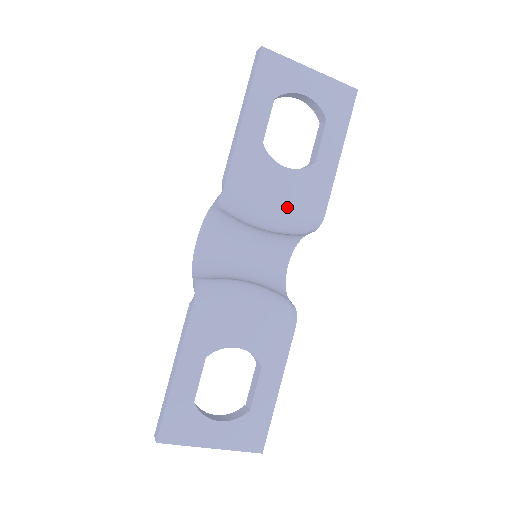
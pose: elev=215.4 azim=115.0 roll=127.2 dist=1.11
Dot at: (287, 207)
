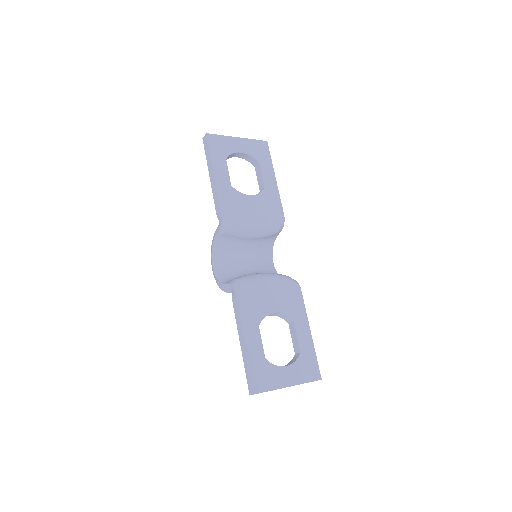
Dot at: (261, 218)
